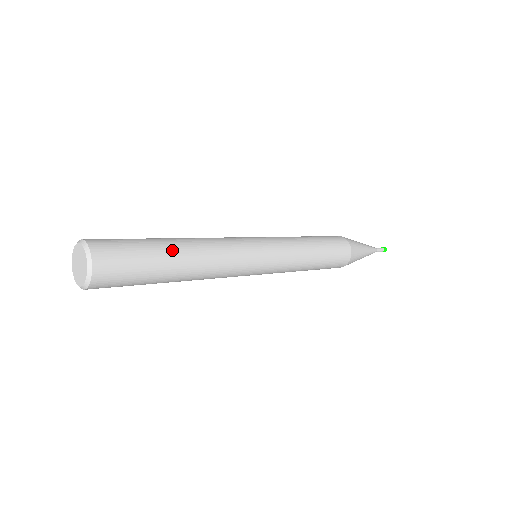
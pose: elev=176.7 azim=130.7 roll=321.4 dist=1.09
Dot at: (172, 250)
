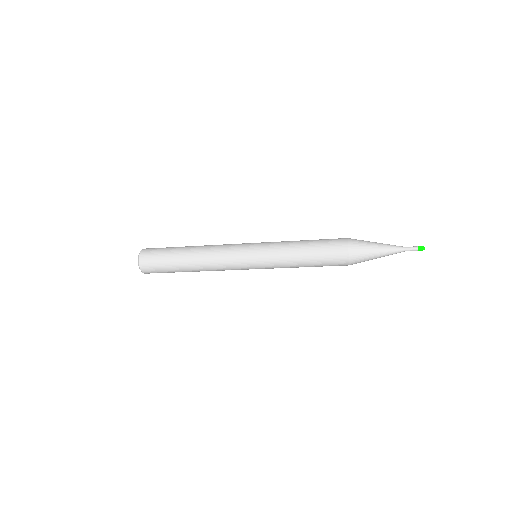
Dot at: (185, 247)
